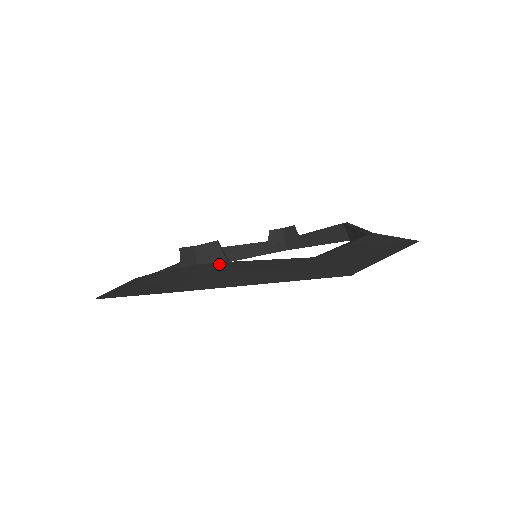
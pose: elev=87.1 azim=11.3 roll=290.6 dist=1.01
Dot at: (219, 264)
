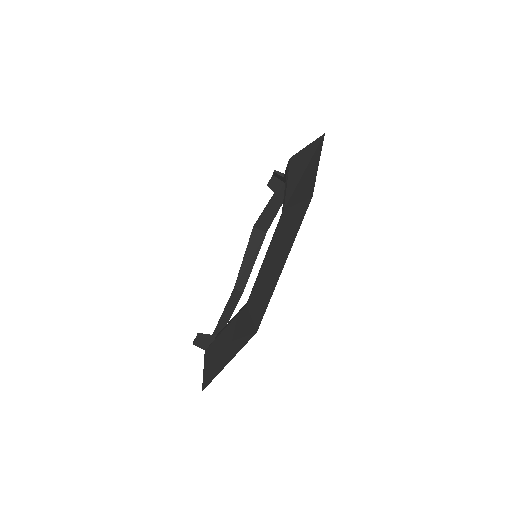
Dot at: (211, 346)
